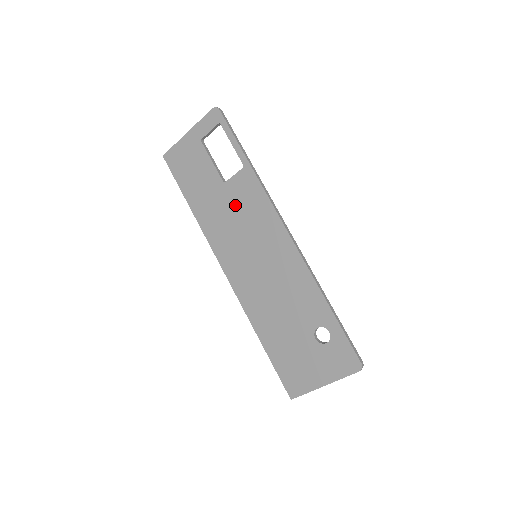
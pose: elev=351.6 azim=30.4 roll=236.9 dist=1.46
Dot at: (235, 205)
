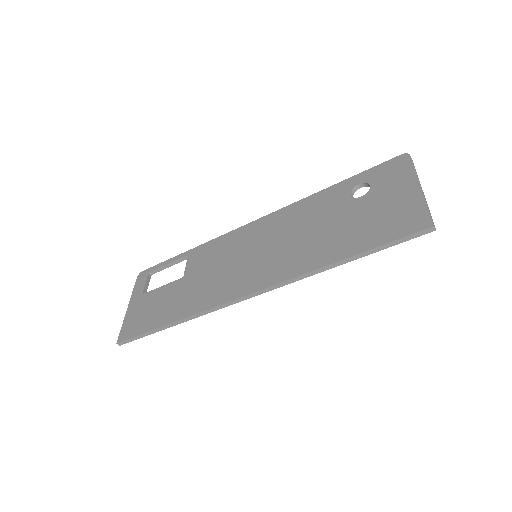
Dot at: (205, 269)
